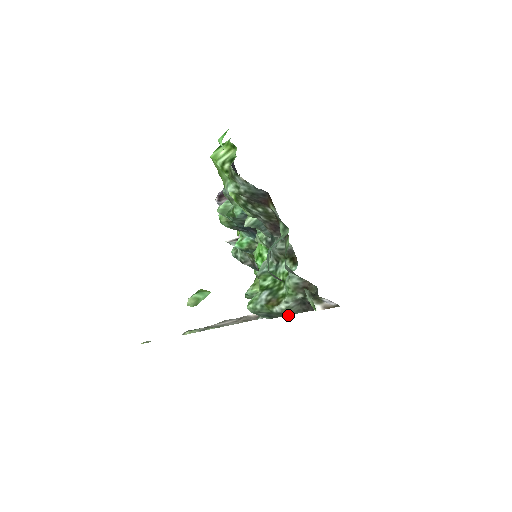
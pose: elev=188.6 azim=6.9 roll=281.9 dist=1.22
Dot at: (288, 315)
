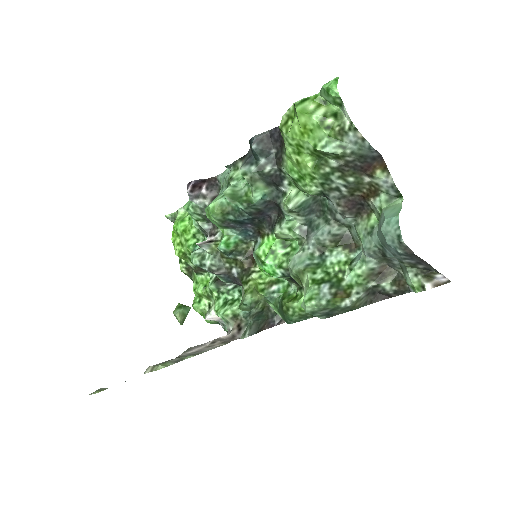
Dot at: (355, 309)
